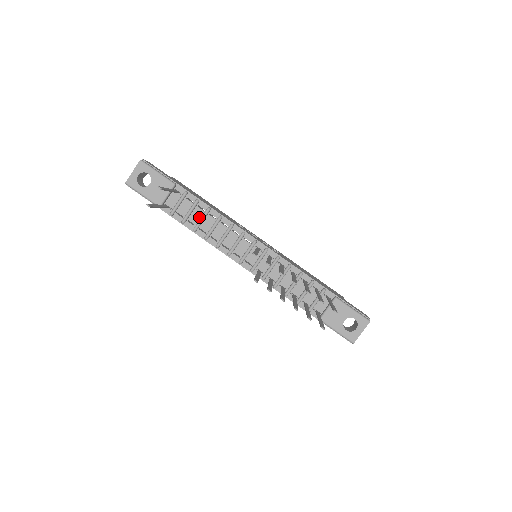
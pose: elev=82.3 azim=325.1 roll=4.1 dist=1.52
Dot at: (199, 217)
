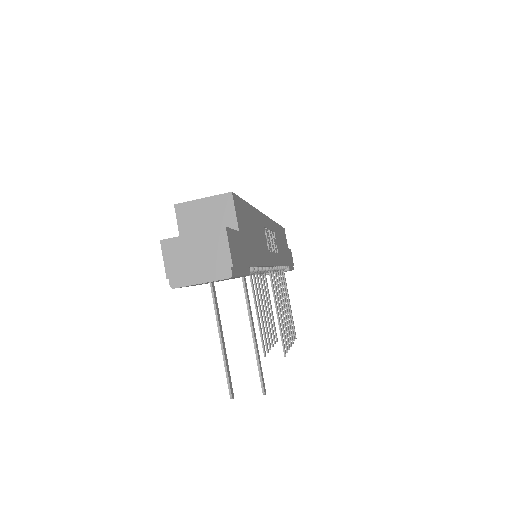
Dot at: occluded
